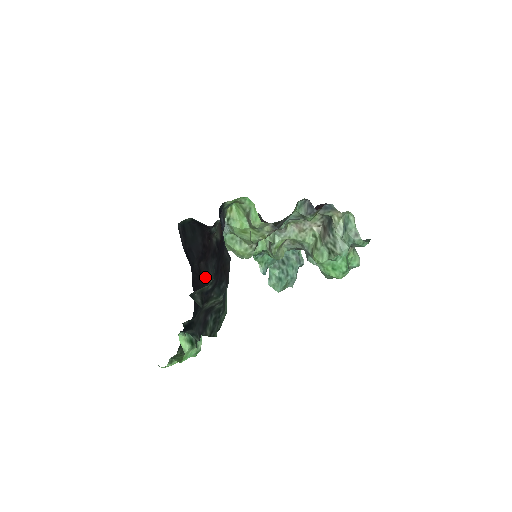
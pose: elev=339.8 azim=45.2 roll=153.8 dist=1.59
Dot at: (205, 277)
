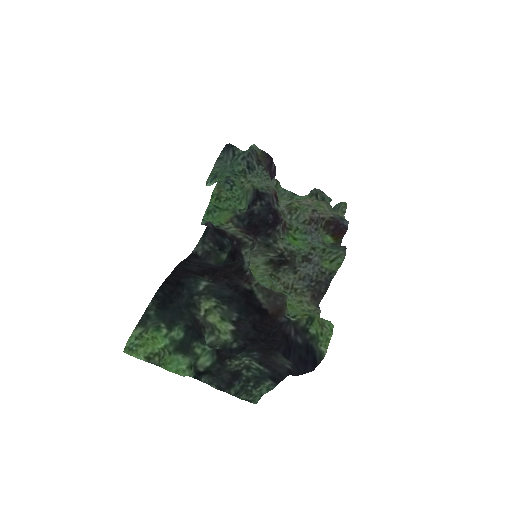
Dot at: (196, 276)
